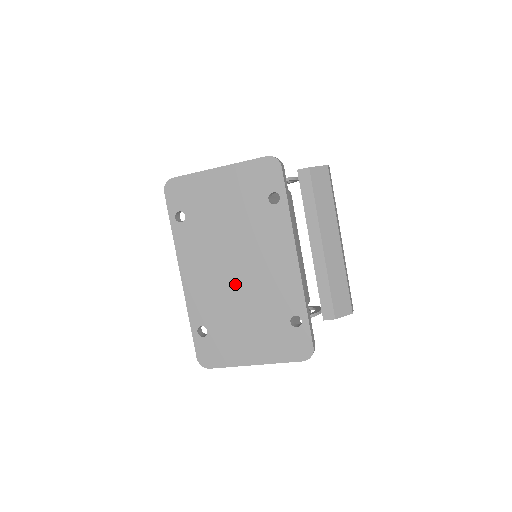
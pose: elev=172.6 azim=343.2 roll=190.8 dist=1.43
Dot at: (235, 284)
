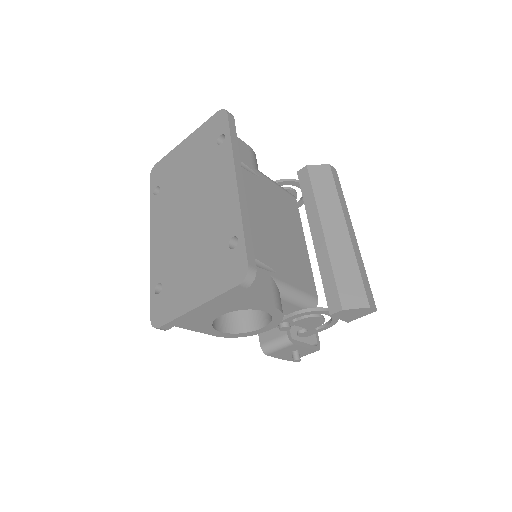
Dot at: (187, 229)
